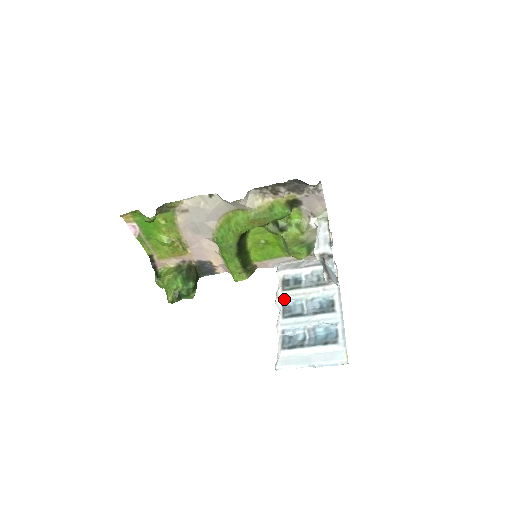
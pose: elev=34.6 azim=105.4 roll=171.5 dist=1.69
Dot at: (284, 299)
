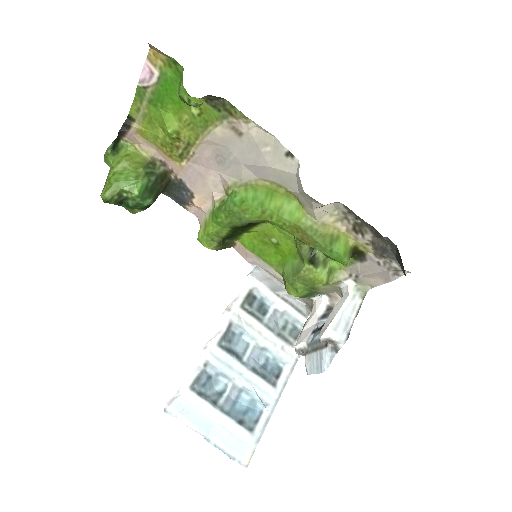
Dot at: (235, 320)
